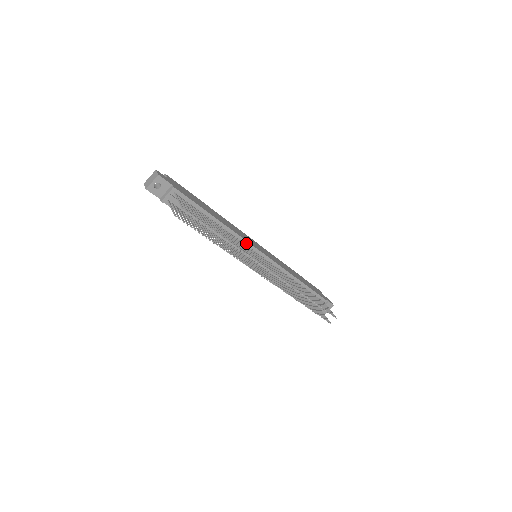
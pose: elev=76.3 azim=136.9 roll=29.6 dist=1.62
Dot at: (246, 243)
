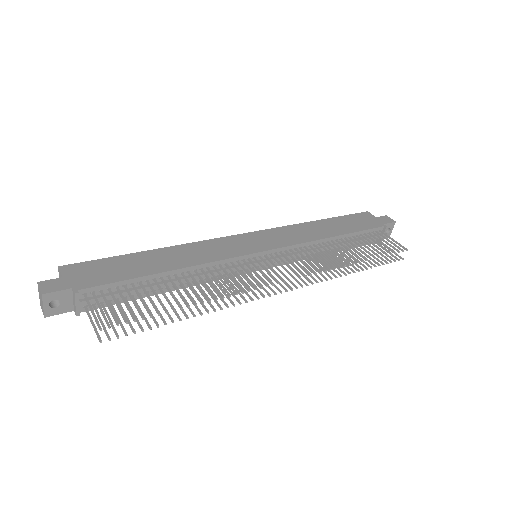
Dot at: (230, 260)
